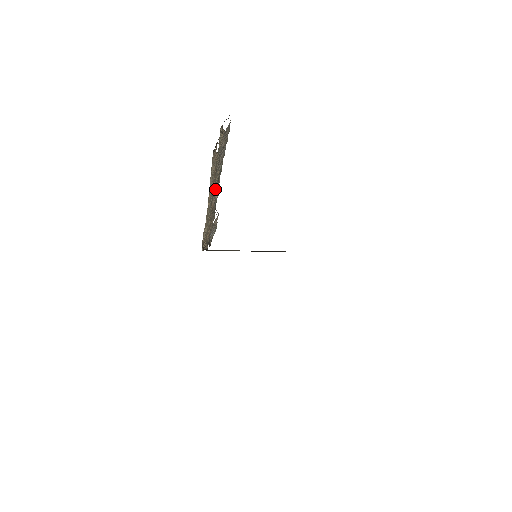
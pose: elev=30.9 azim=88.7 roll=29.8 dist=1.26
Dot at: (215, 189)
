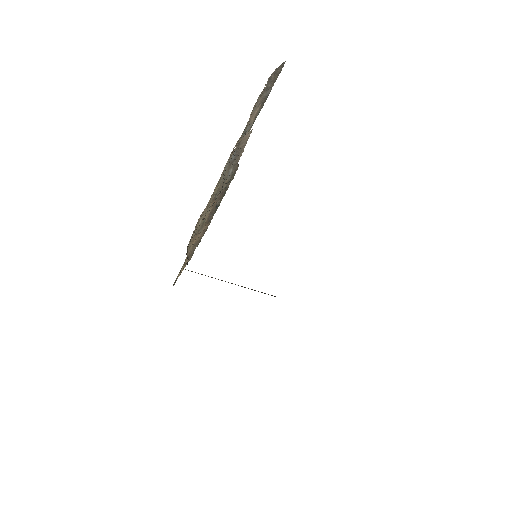
Dot at: occluded
